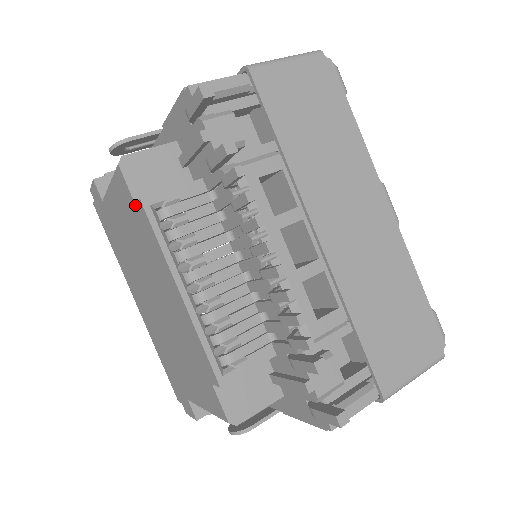
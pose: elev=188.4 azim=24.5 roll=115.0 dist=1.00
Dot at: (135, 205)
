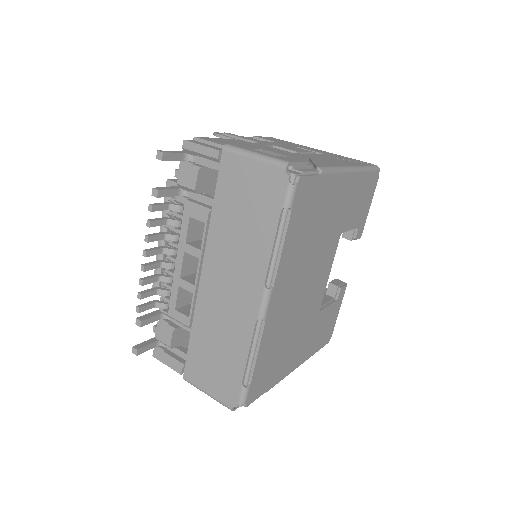
Dot at: occluded
